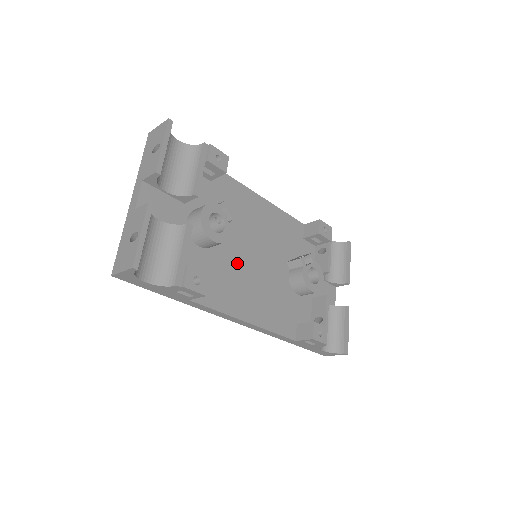
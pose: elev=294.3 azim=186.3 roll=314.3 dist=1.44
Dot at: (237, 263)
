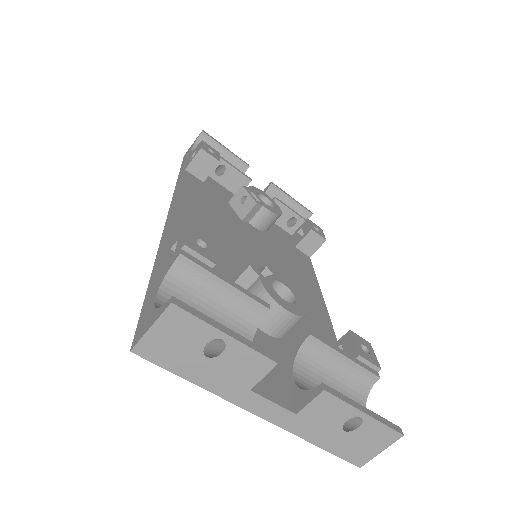
Dot at: occluded
